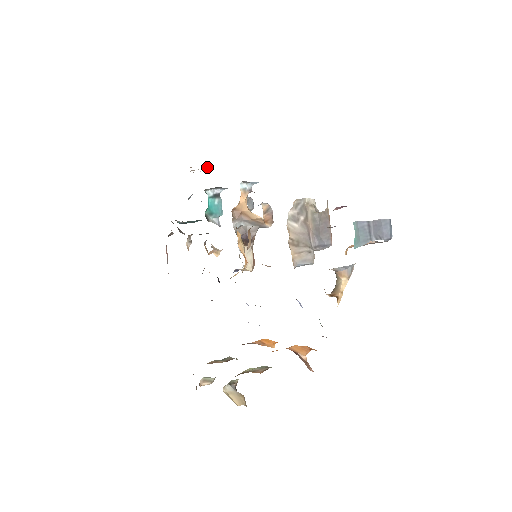
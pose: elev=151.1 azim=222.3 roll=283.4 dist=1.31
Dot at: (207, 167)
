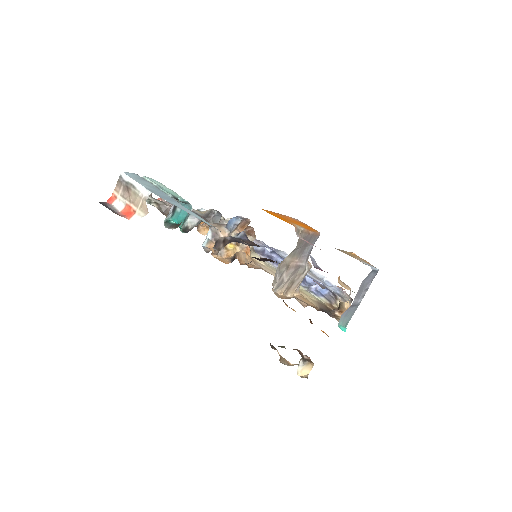
Dot at: (140, 193)
